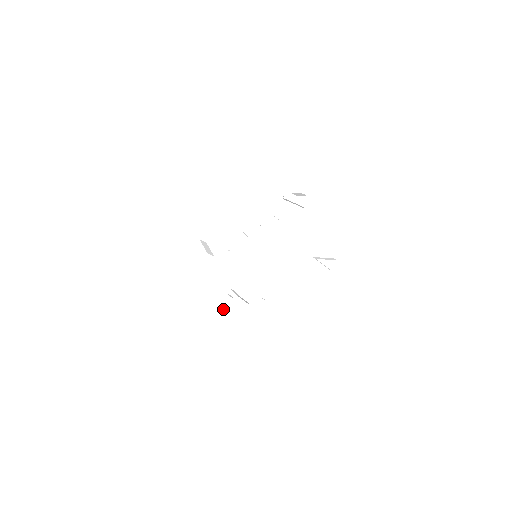
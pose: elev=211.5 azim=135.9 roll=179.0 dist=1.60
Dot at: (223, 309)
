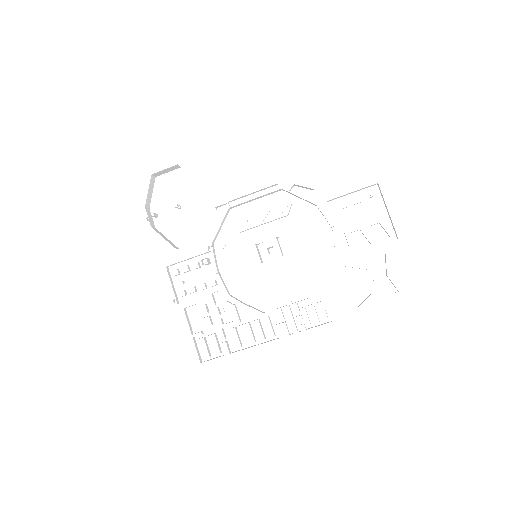
Dot at: (220, 317)
